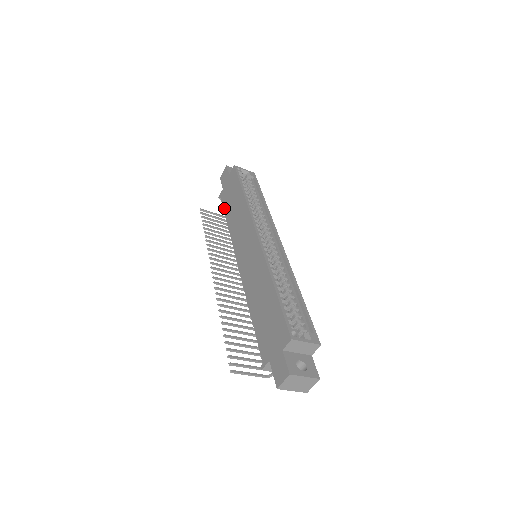
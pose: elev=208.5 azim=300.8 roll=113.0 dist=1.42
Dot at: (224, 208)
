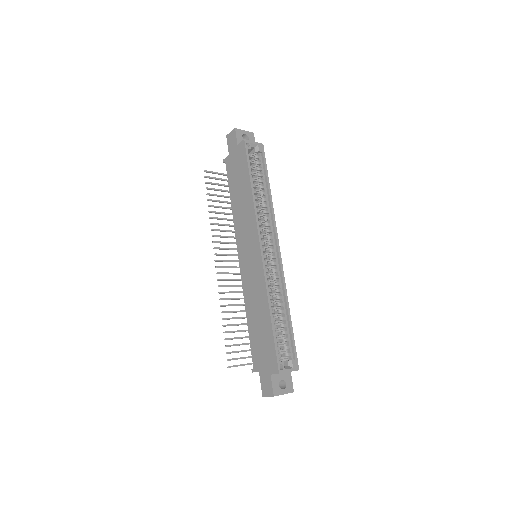
Dot at: (229, 182)
